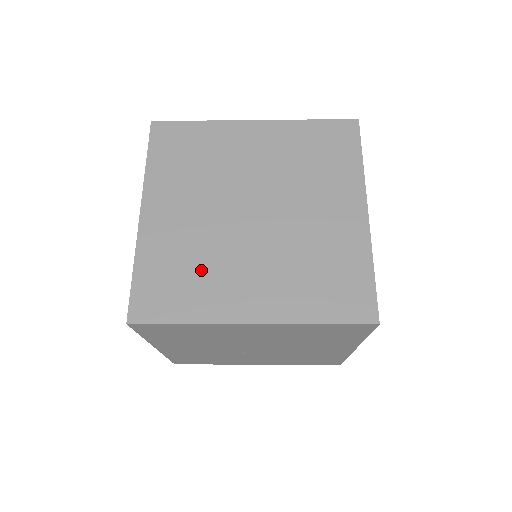
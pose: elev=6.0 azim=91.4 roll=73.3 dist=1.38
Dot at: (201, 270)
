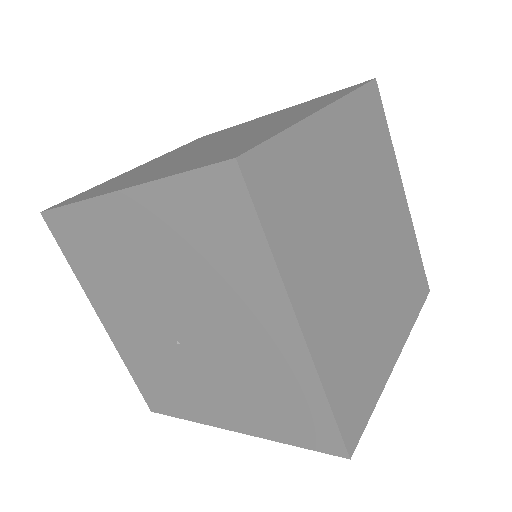
Dot at: (128, 178)
